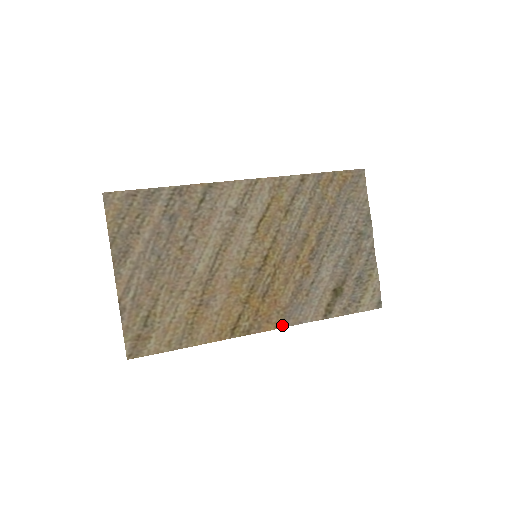
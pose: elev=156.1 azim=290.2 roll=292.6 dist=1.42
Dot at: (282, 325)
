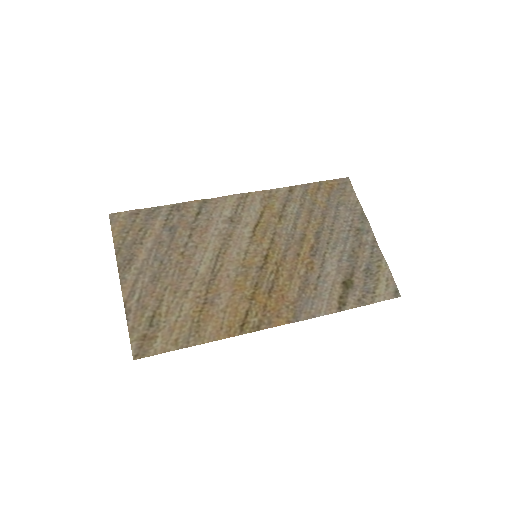
Dot at: (294, 320)
